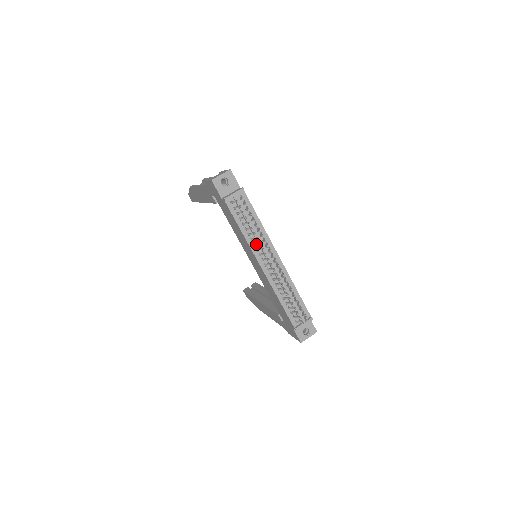
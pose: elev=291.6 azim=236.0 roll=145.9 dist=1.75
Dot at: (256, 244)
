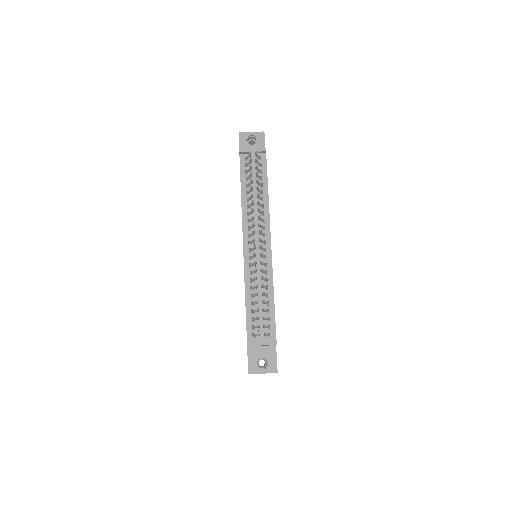
Dot at: (250, 212)
